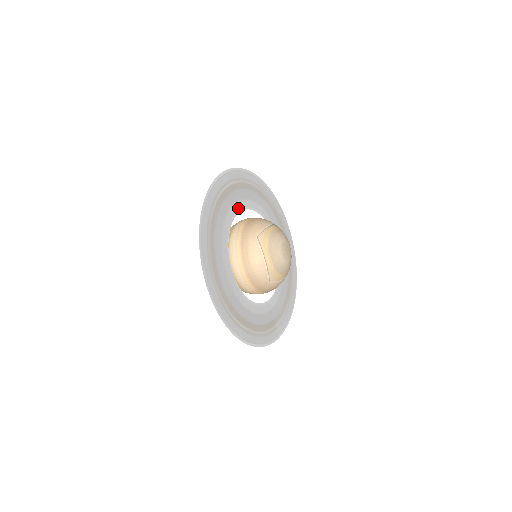
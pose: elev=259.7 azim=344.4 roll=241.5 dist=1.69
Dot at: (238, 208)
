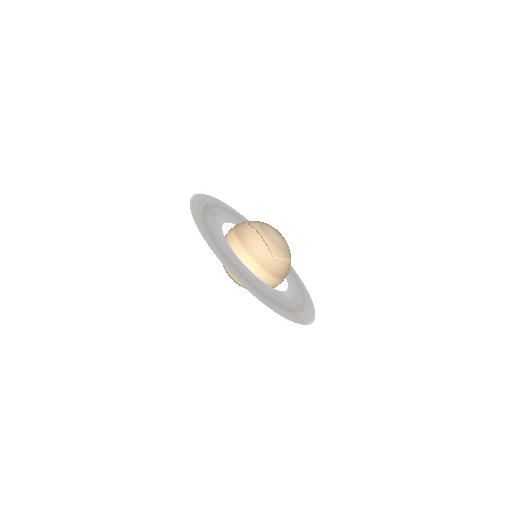
Dot at: (227, 220)
